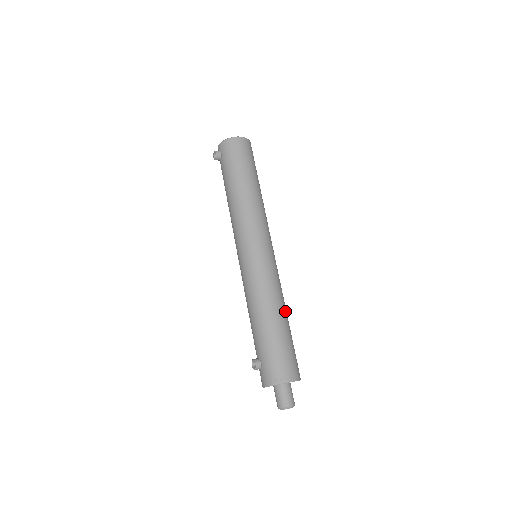
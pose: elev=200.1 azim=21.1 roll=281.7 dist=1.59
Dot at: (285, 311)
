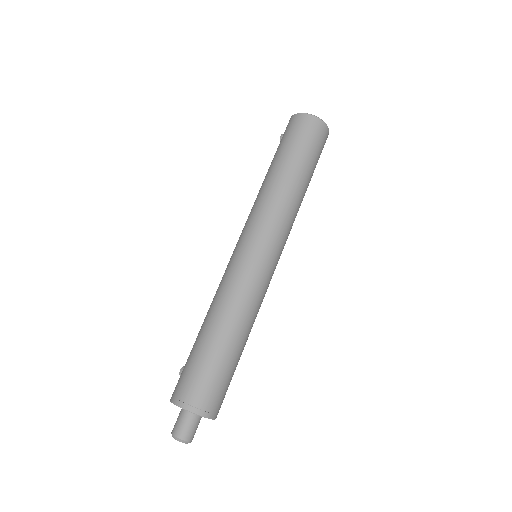
Dot at: (228, 325)
